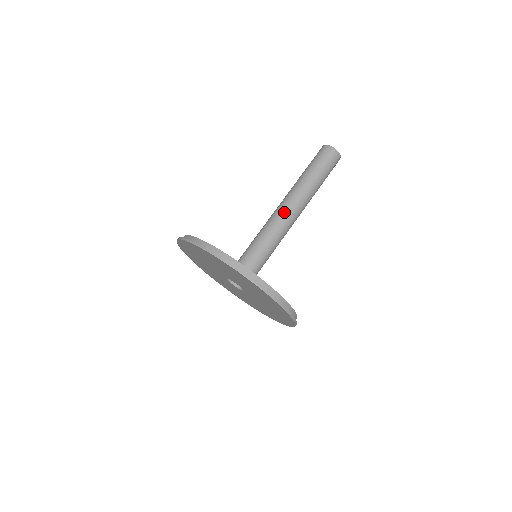
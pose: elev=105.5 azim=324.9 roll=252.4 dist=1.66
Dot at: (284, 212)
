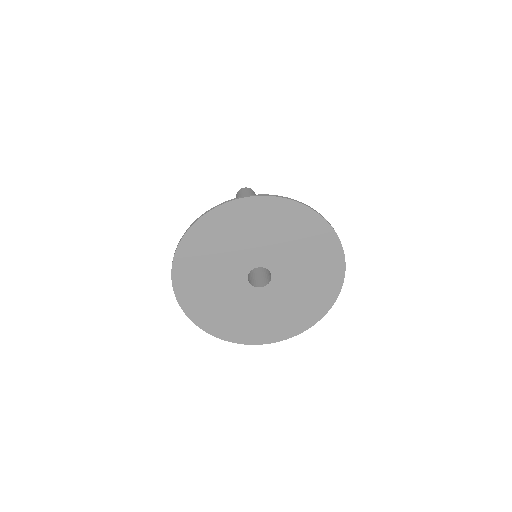
Dot at: occluded
